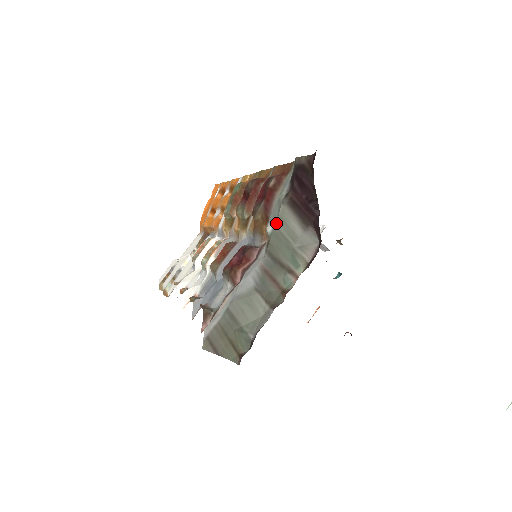
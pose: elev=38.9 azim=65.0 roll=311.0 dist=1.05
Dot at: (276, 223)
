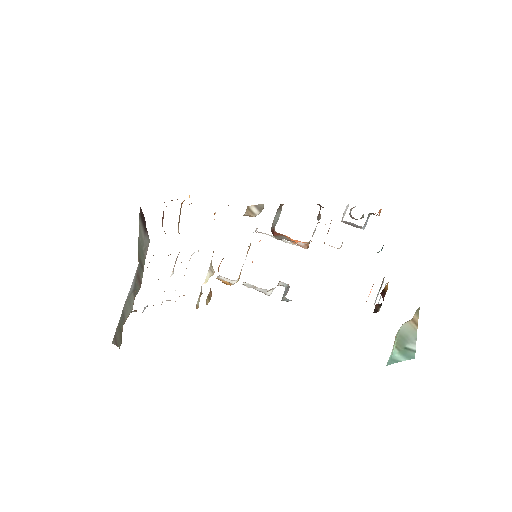
Dot at: occluded
